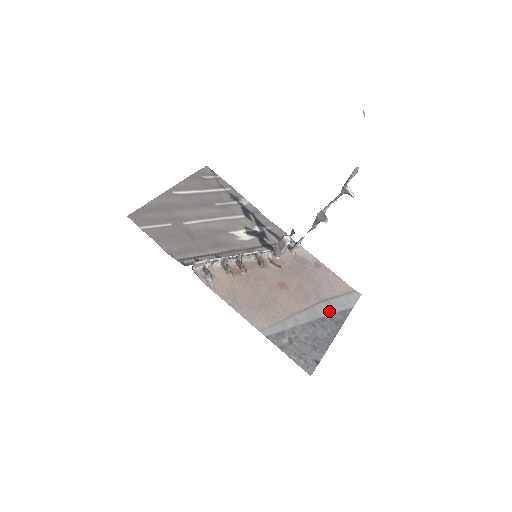
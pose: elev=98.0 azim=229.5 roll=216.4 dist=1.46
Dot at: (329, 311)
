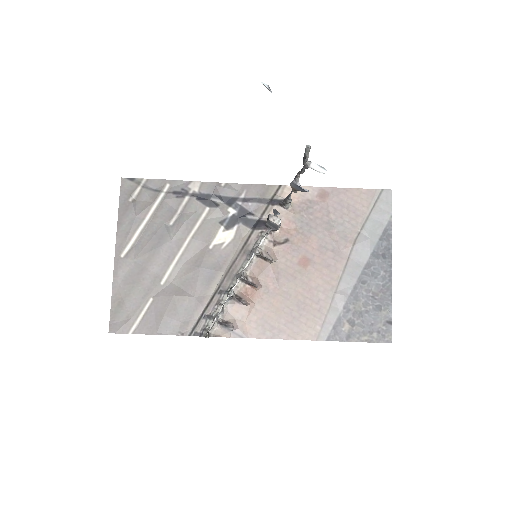
Dot at: (369, 249)
